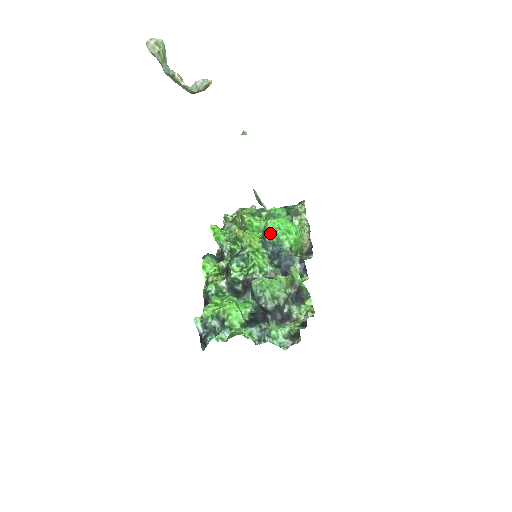
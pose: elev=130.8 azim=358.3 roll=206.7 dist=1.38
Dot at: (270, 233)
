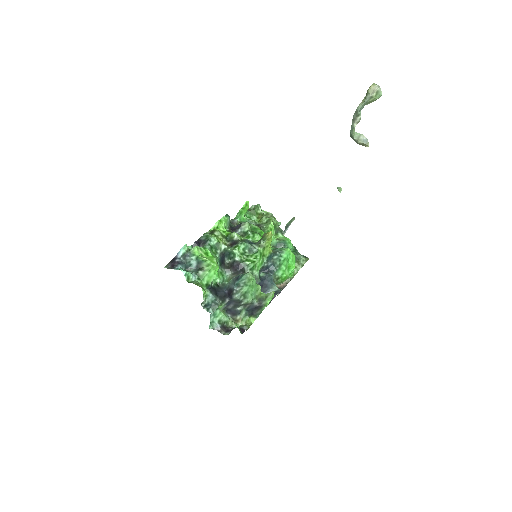
Dot at: (281, 256)
